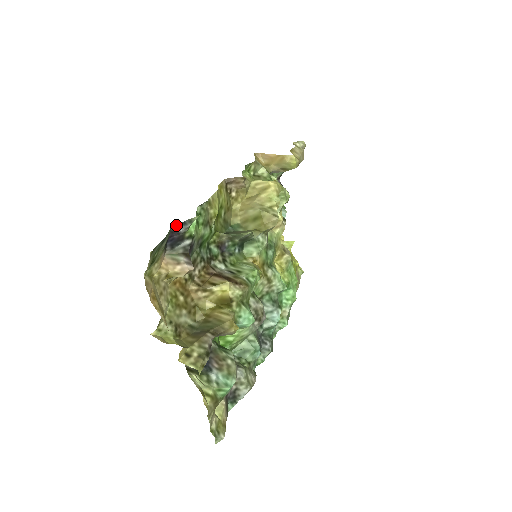
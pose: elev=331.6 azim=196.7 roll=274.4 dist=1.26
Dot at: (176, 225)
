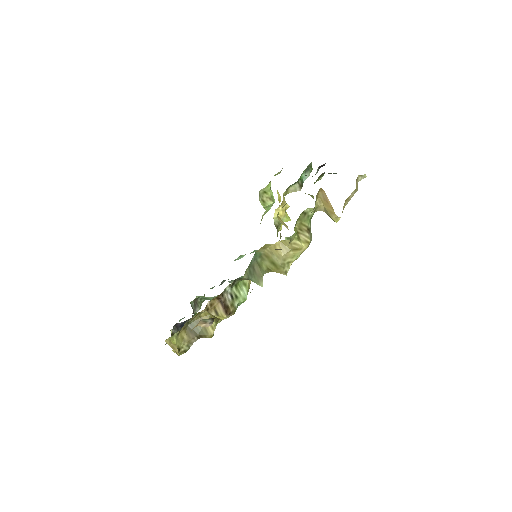
Dot at: occluded
